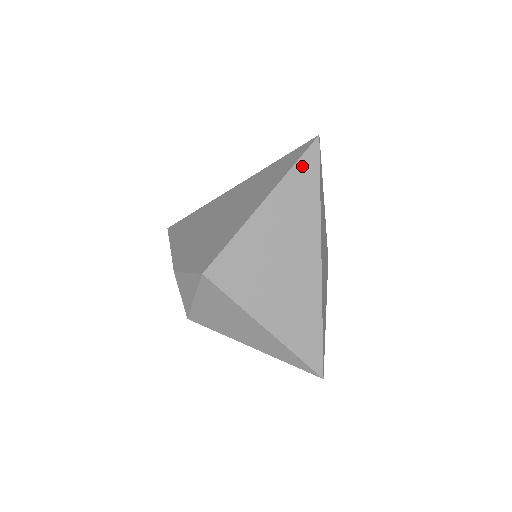
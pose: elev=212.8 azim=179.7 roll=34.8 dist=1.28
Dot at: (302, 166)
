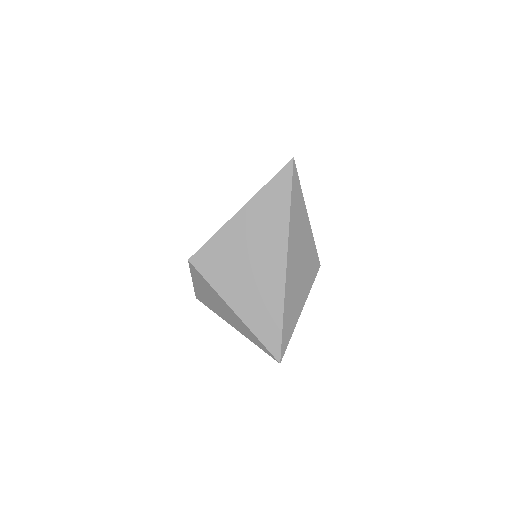
Dot at: (276, 182)
